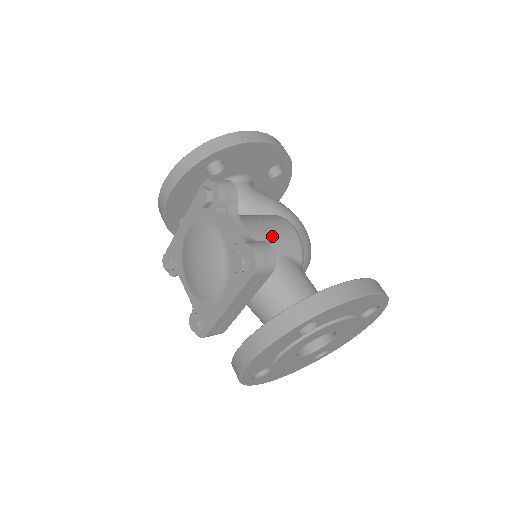
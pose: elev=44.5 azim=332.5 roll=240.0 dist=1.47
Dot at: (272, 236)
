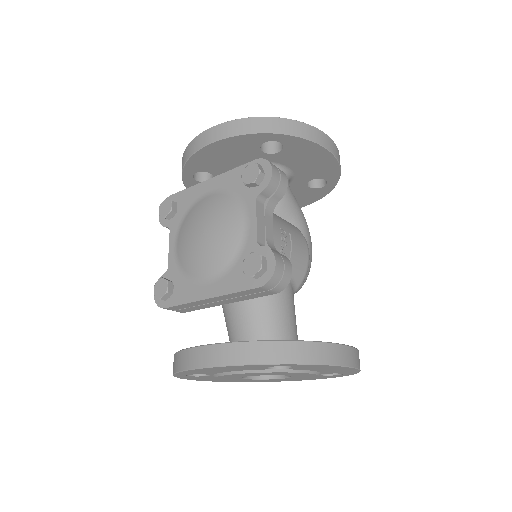
Dot at: (289, 251)
